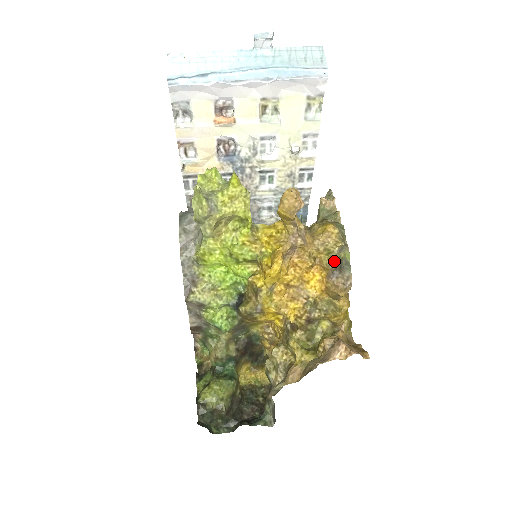
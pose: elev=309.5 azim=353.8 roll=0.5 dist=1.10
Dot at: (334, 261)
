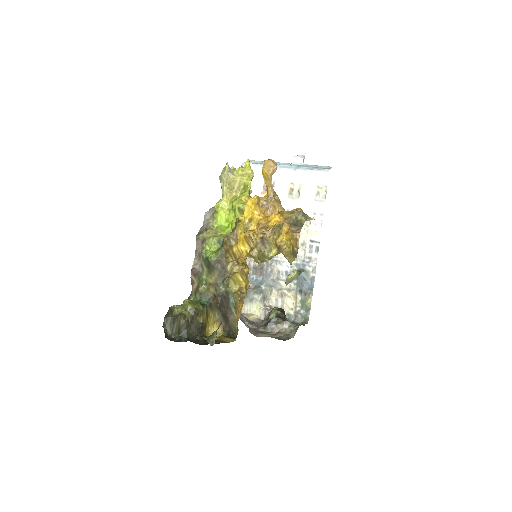
Dot at: (292, 218)
